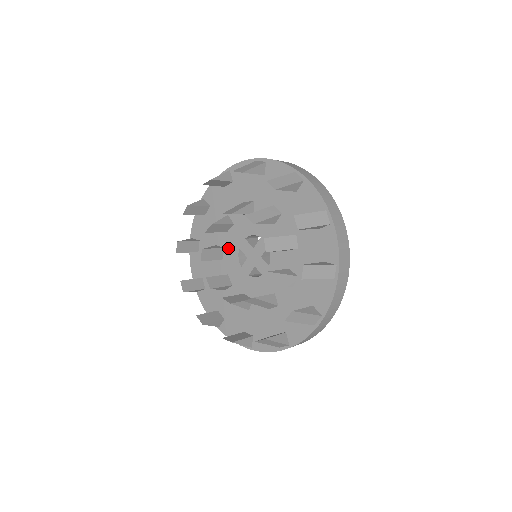
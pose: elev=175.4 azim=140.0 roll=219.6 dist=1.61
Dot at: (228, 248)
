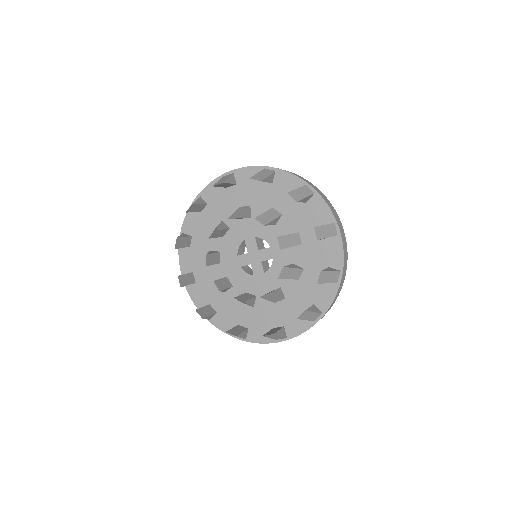
Dot at: (234, 232)
